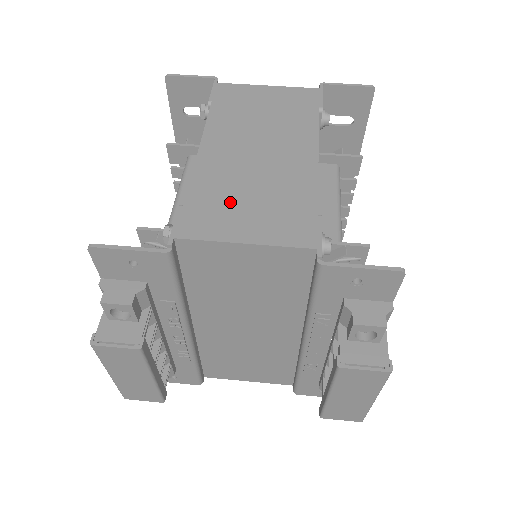
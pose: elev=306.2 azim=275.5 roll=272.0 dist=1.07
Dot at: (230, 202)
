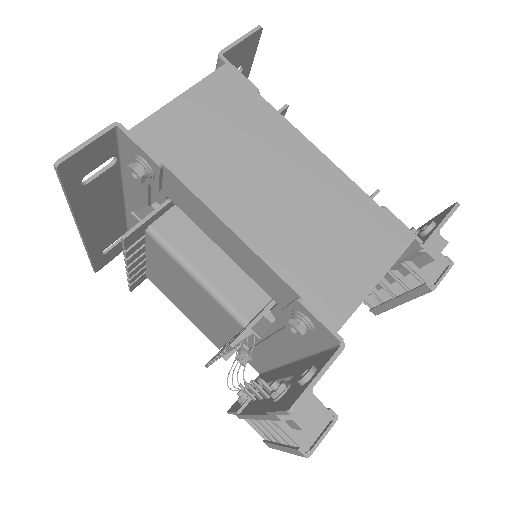
Dot at: (326, 259)
